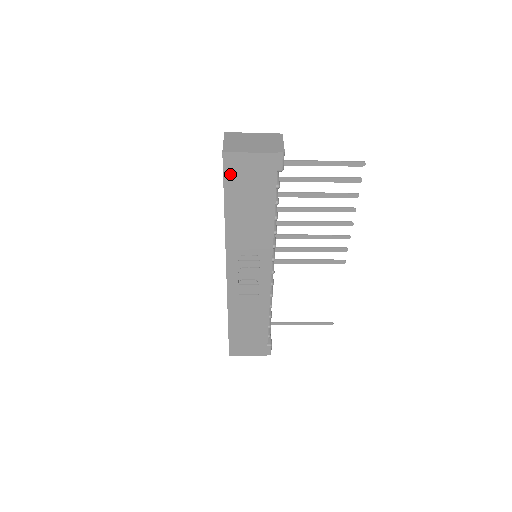
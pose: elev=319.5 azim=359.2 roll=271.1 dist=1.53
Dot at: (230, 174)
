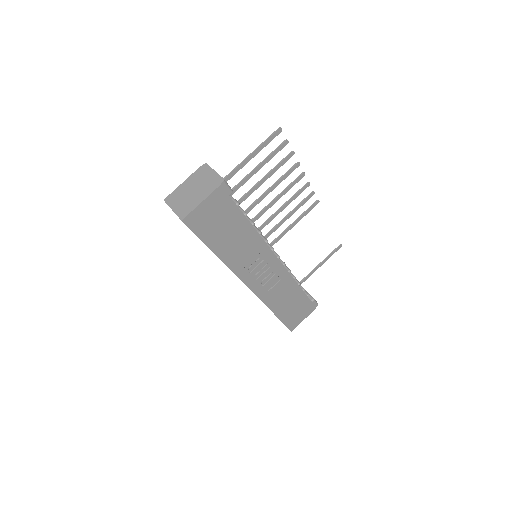
Dot at: (198, 228)
